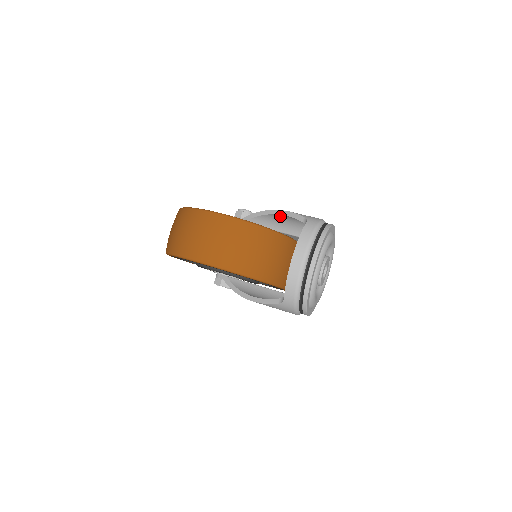
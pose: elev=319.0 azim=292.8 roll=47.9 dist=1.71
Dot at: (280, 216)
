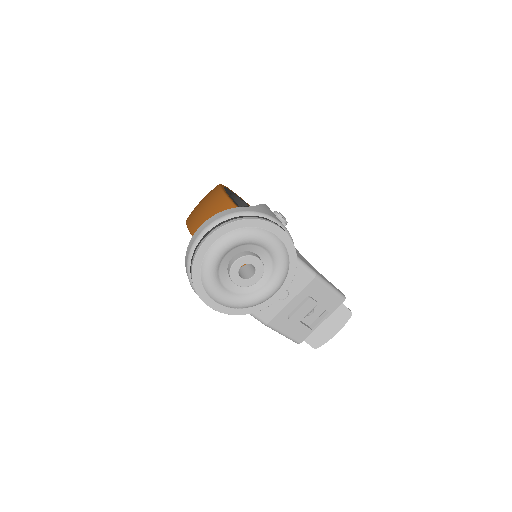
Dot at: occluded
